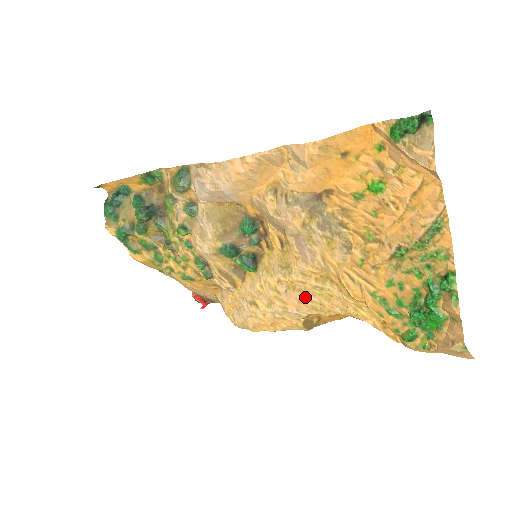
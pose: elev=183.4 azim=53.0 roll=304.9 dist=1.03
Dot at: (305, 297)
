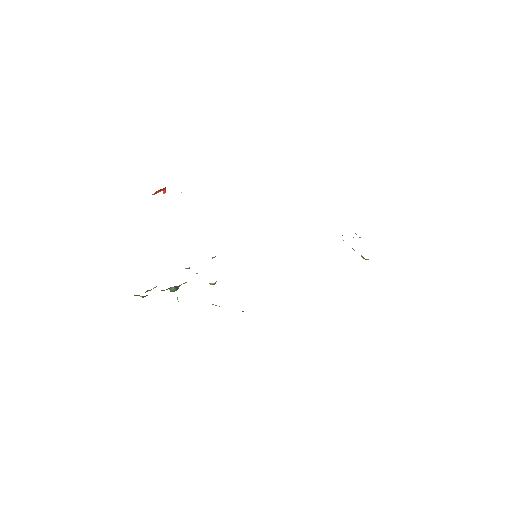
Dot at: occluded
